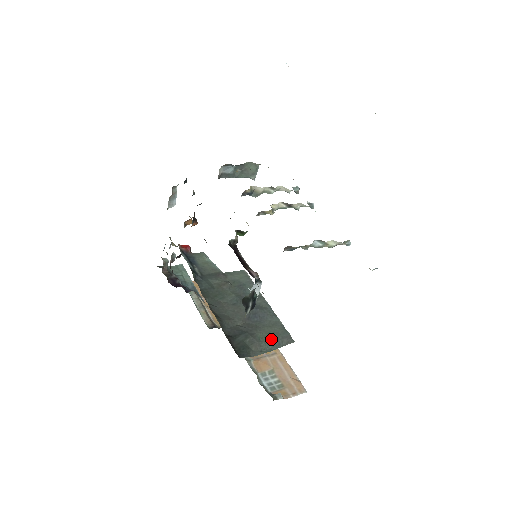
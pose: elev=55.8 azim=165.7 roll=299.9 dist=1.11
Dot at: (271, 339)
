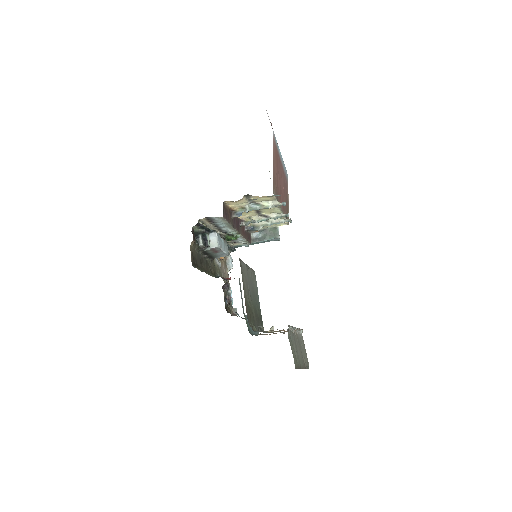
Dot at: occluded
